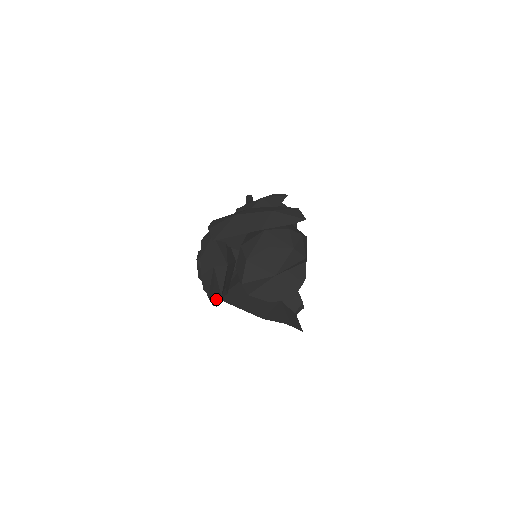
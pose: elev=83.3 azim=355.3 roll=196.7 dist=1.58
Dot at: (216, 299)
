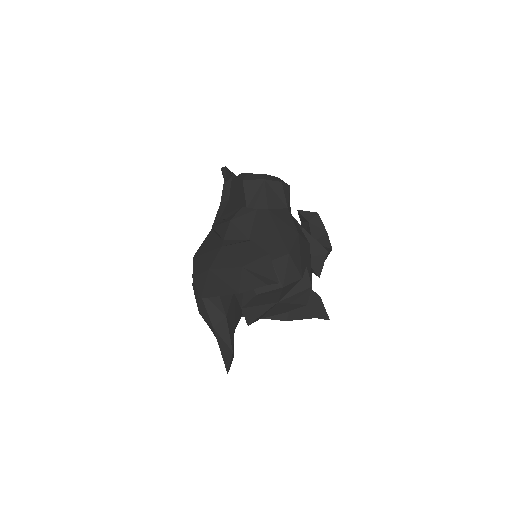
Dot at: (228, 363)
